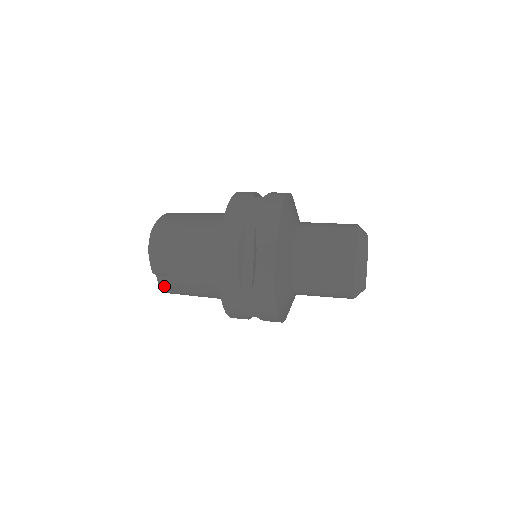
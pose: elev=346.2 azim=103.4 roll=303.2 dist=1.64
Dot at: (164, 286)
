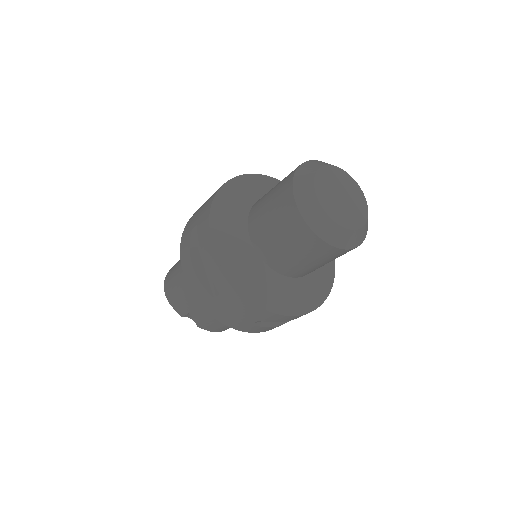
Dot at: (201, 326)
